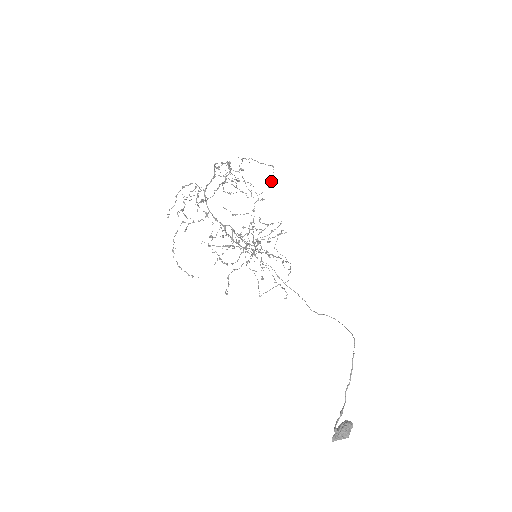
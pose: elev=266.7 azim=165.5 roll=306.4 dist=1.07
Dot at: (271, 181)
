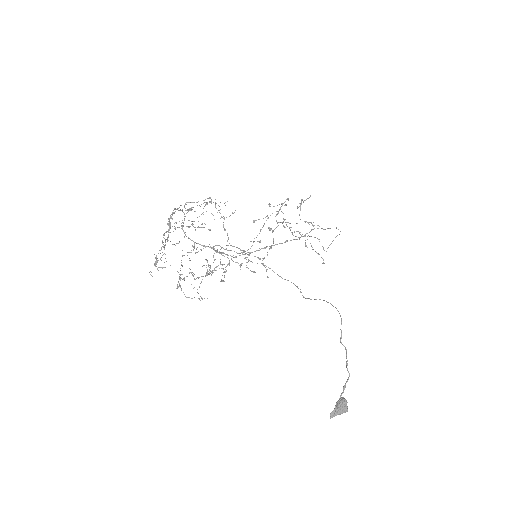
Dot at: occluded
